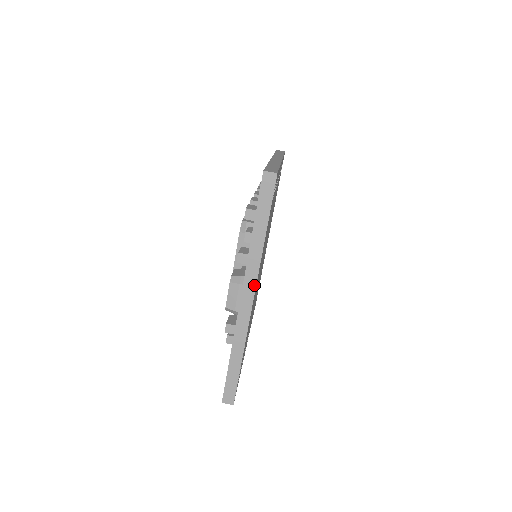
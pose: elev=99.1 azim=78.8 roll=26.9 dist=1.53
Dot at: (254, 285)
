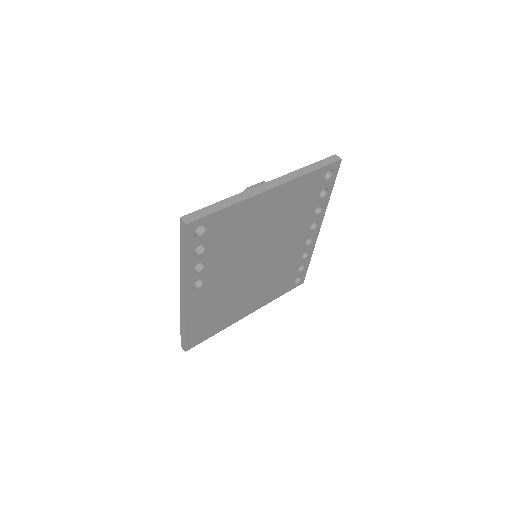
Dot at: (281, 183)
